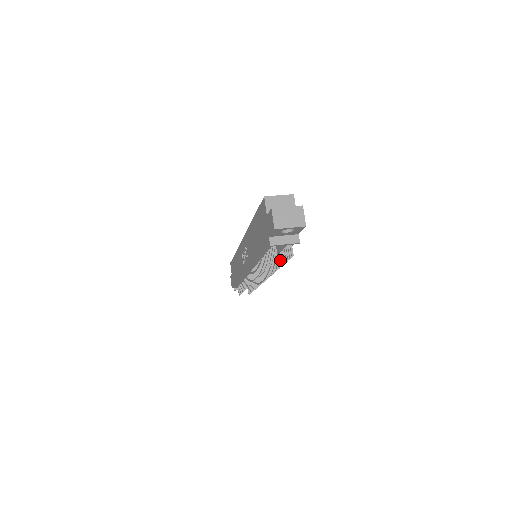
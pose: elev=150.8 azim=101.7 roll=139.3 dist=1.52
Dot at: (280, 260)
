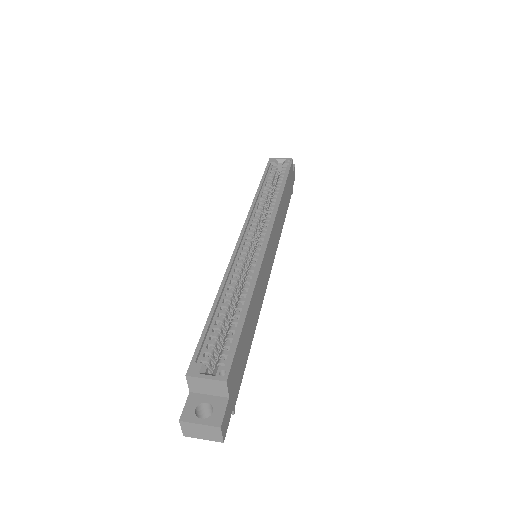
Dot at: occluded
